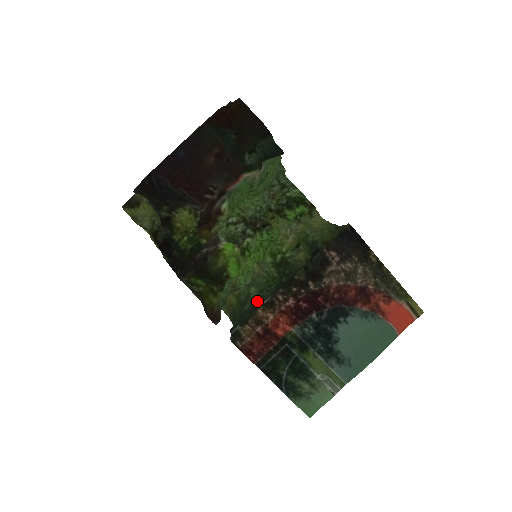
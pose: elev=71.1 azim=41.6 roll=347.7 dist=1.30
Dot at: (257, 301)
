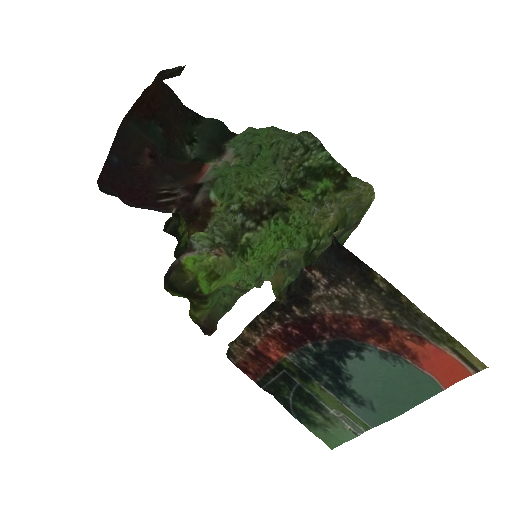
Dot at: occluded
